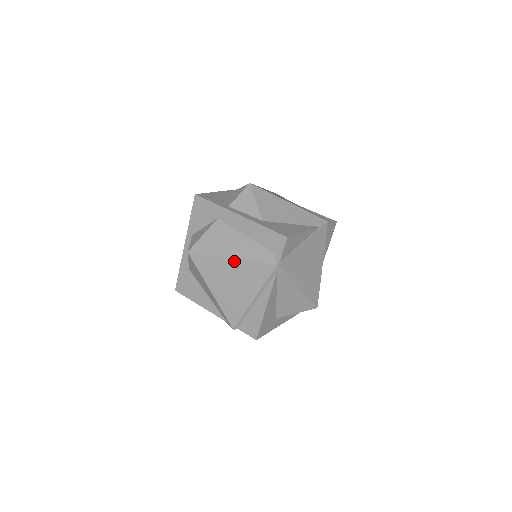
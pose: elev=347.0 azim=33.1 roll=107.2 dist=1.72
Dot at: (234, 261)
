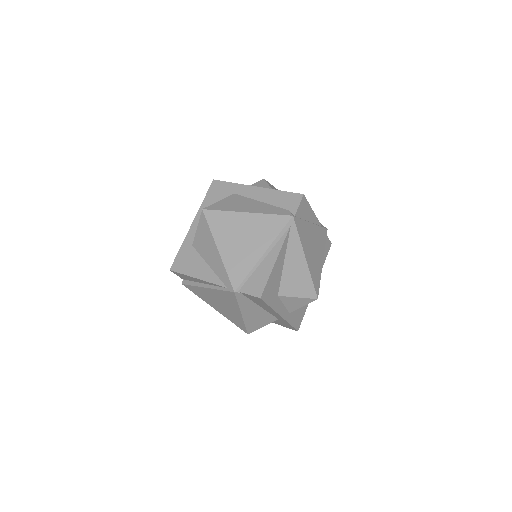
Dot at: (249, 215)
